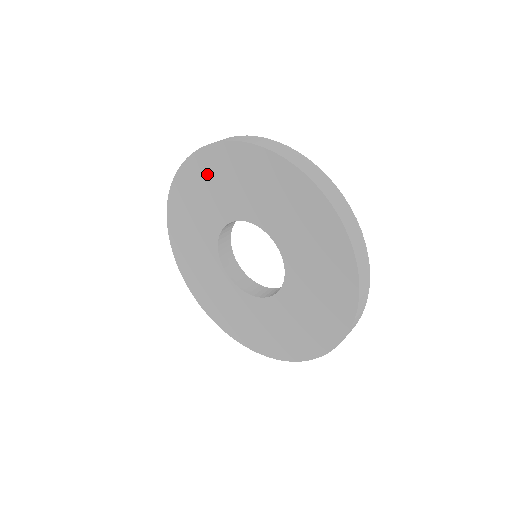
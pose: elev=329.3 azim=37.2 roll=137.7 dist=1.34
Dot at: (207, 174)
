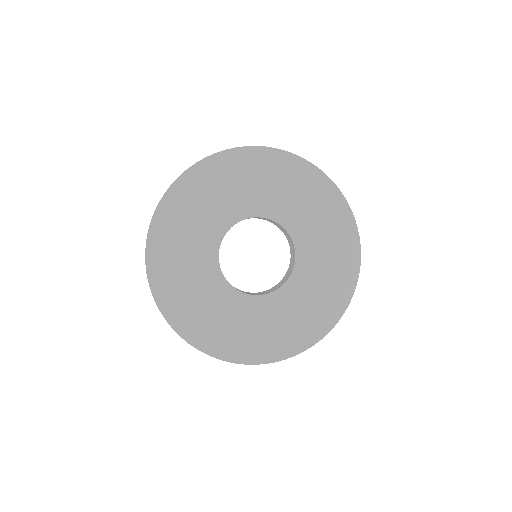
Dot at: (199, 190)
